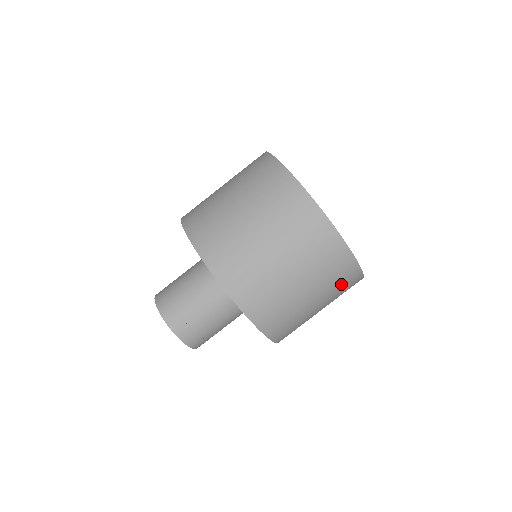
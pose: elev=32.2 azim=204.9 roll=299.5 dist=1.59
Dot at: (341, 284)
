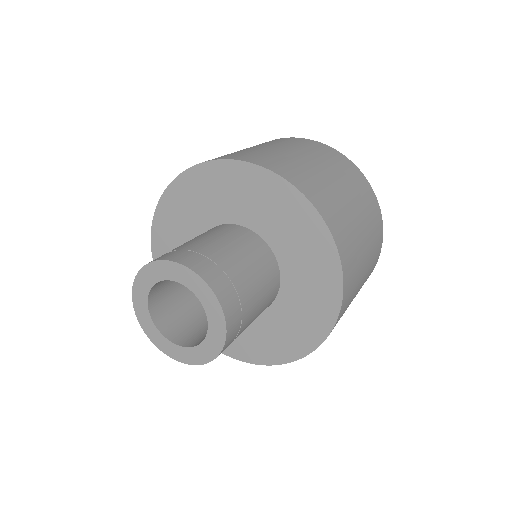
Dot at: (358, 185)
